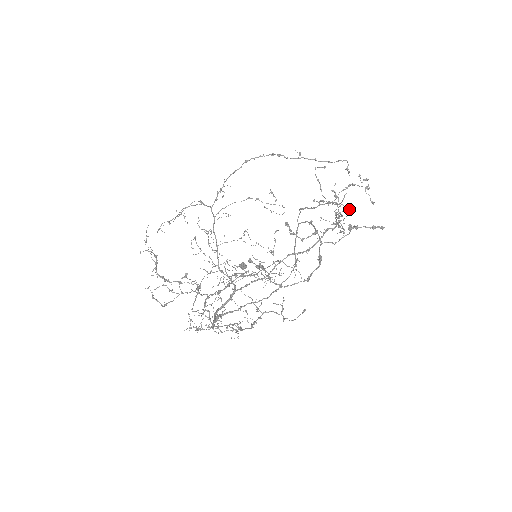
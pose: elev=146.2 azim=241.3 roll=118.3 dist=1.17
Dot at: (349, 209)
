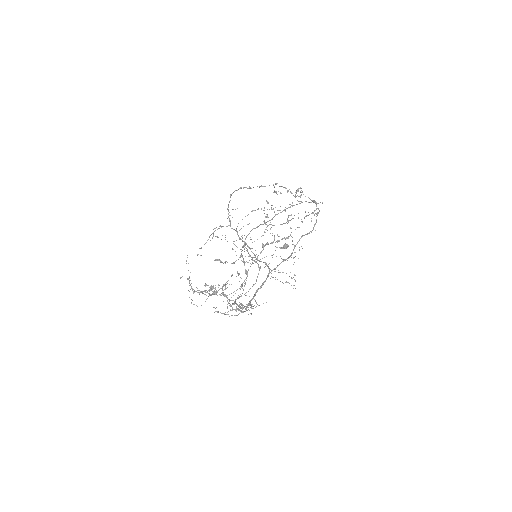
Dot at: (291, 215)
